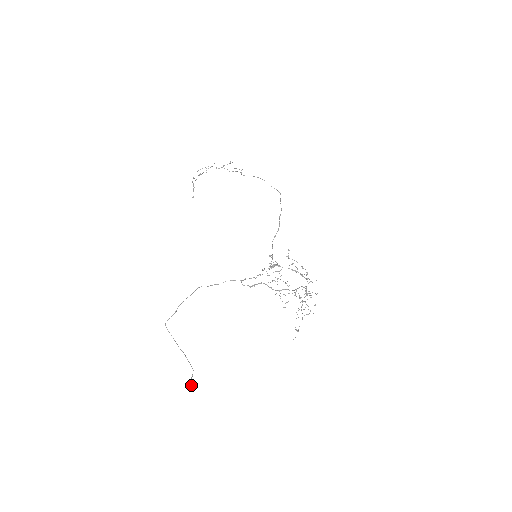
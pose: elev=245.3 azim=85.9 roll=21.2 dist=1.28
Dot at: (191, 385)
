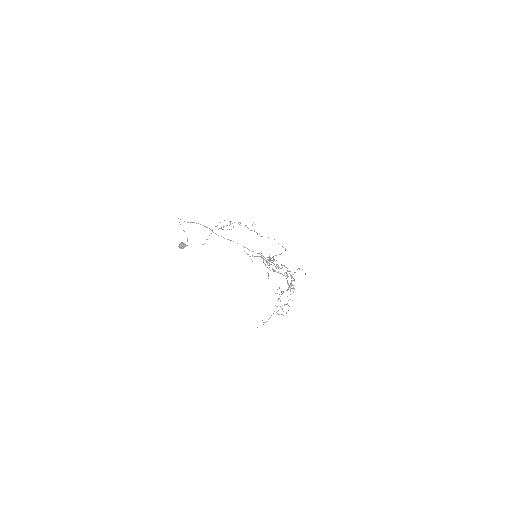
Dot at: (184, 245)
